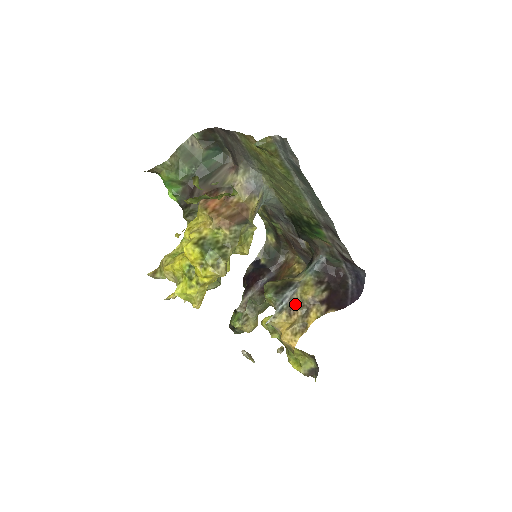
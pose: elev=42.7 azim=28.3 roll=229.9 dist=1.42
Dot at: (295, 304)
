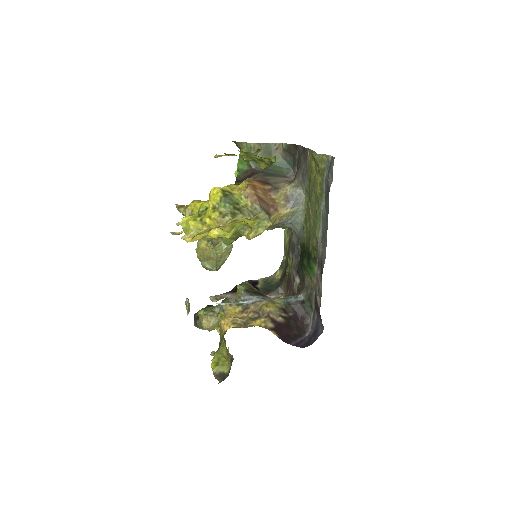
Dot at: (253, 308)
